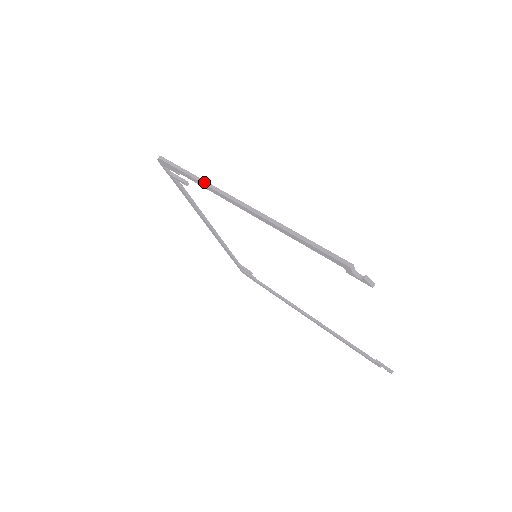
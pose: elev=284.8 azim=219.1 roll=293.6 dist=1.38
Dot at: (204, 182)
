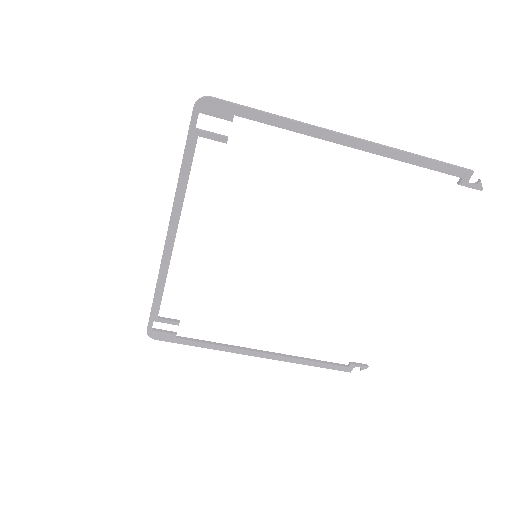
Dot at: (293, 119)
